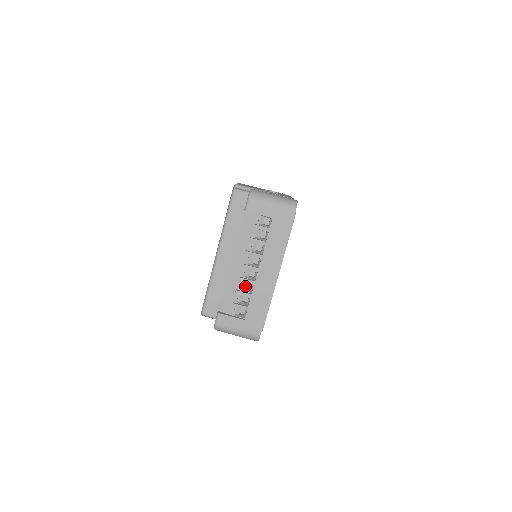
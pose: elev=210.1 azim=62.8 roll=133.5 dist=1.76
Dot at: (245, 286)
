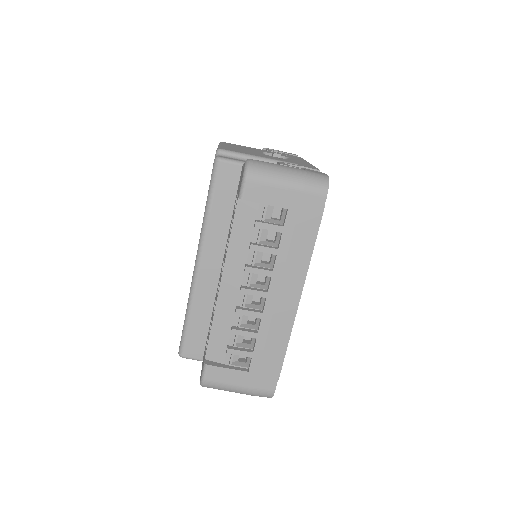
Dot at: (246, 318)
